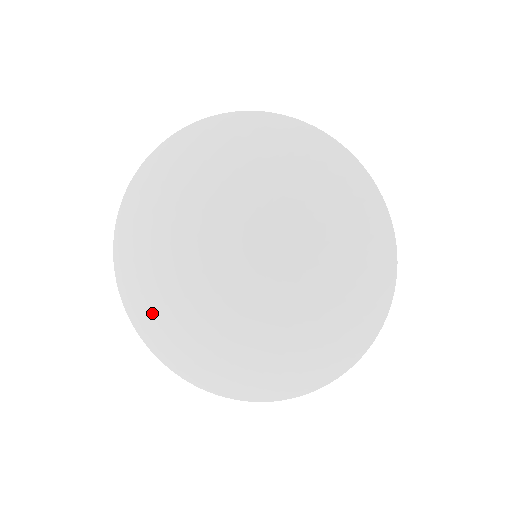
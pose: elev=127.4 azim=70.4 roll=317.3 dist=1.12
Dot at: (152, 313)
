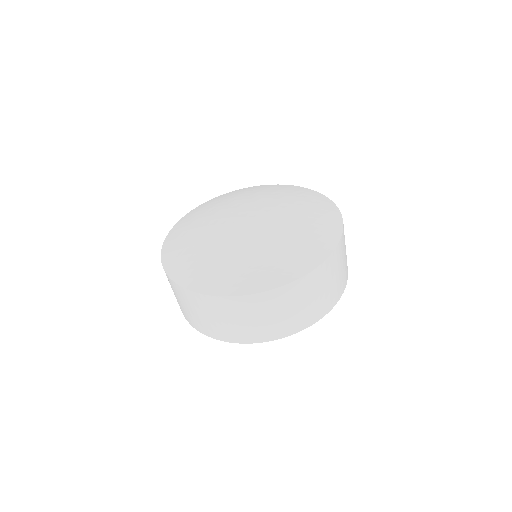
Dot at: (185, 255)
